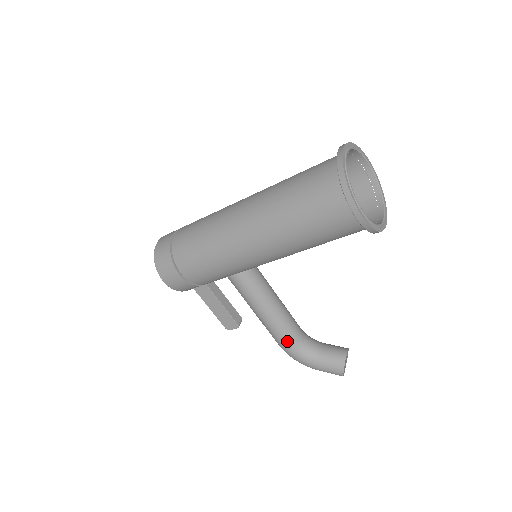
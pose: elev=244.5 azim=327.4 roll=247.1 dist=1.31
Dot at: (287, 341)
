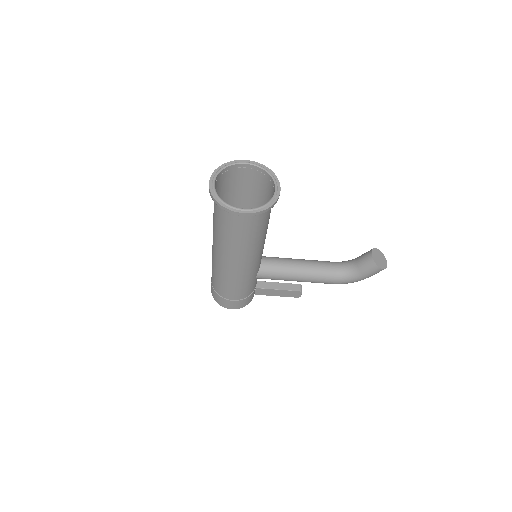
Dot at: (329, 279)
